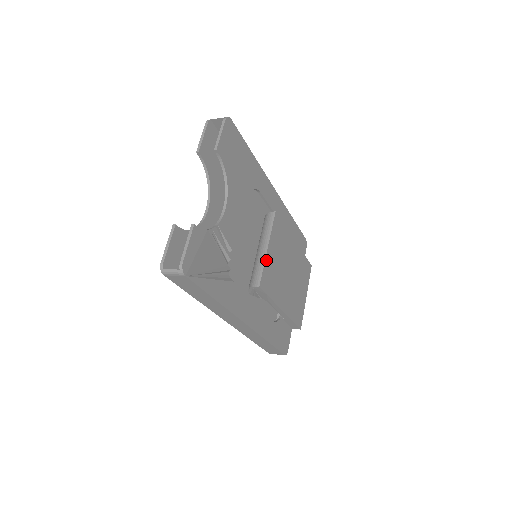
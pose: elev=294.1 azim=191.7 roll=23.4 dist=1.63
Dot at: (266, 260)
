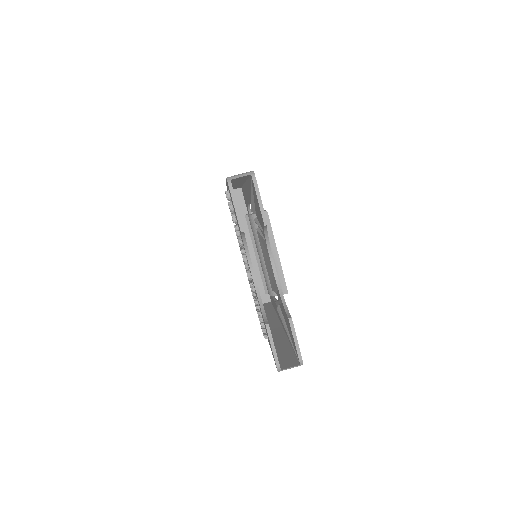
Dot at: (280, 264)
